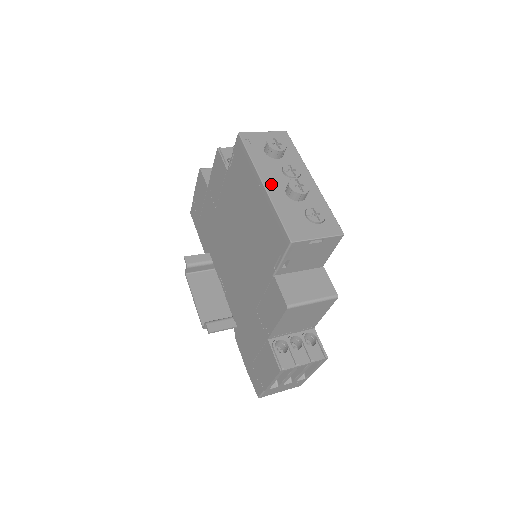
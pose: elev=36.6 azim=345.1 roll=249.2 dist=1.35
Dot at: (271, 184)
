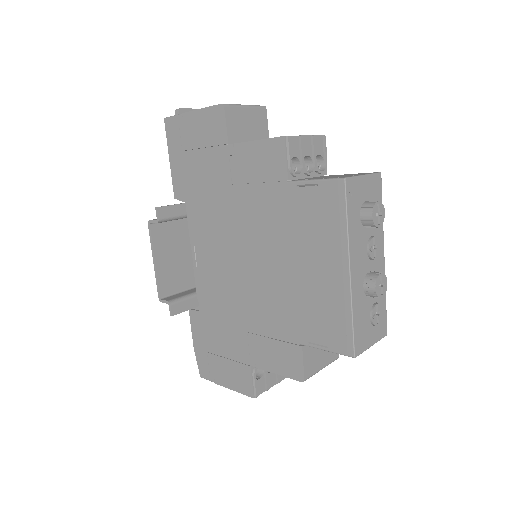
Dot at: (356, 273)
